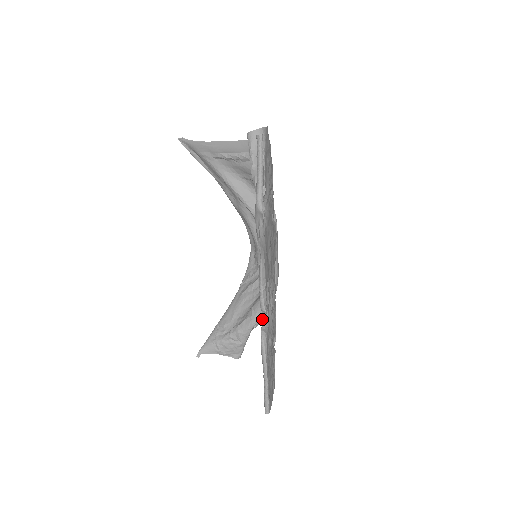
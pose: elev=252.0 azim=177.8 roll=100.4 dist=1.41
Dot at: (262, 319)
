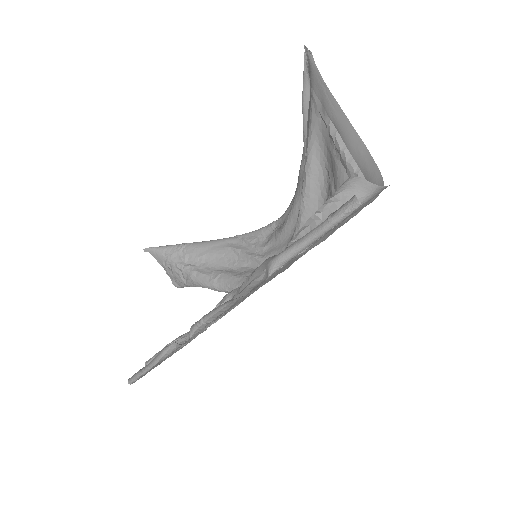
Dot at: (219, 291)
